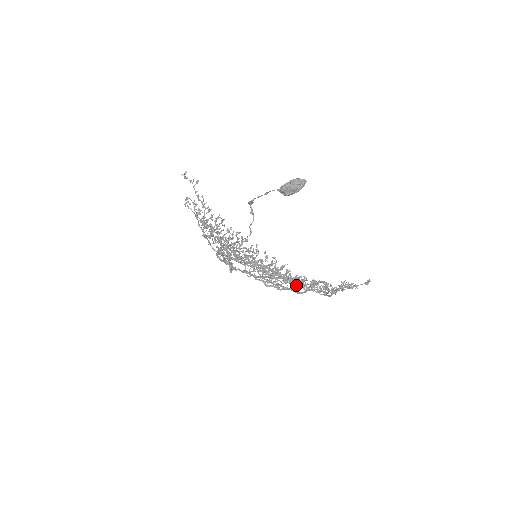
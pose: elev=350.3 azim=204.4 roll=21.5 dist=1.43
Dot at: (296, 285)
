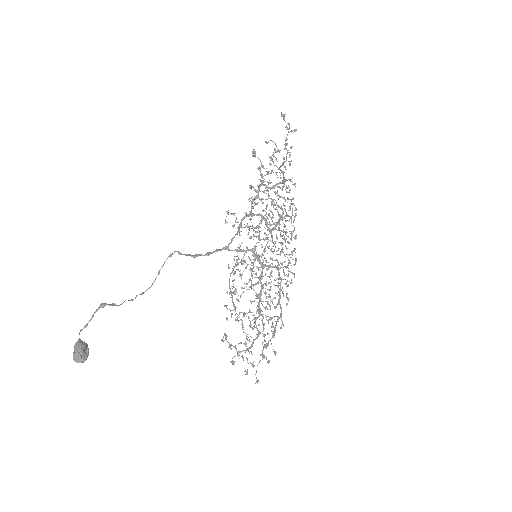
Dot at: (239, 313)
